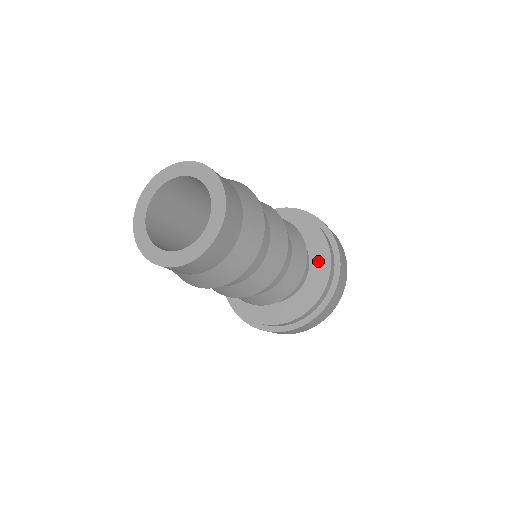
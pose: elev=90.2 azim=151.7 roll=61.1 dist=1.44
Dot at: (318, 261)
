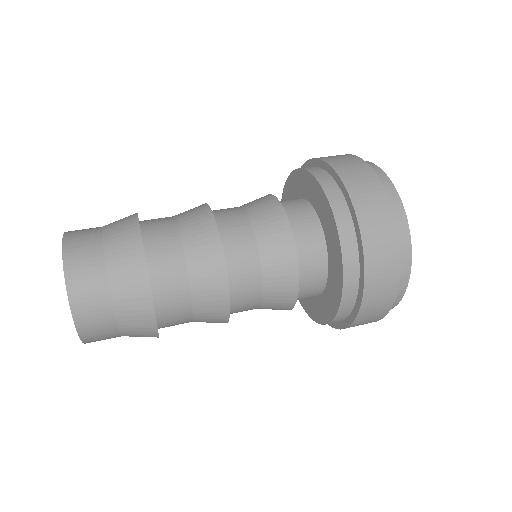
Dot at: (332, 251)
